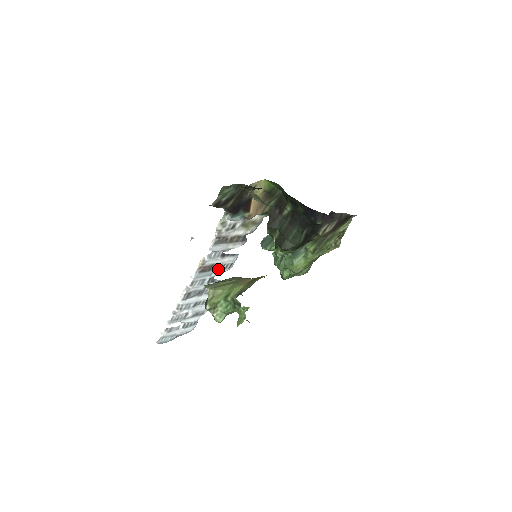
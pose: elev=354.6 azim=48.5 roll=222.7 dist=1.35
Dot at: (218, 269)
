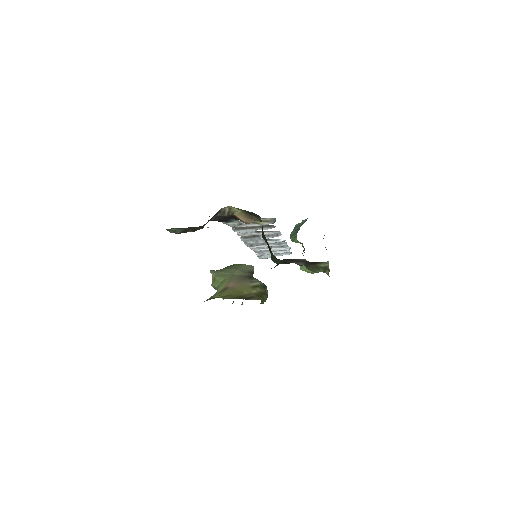
Dot at: occluded
